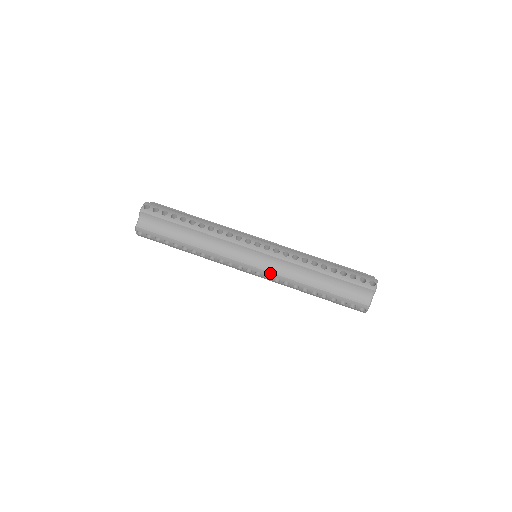
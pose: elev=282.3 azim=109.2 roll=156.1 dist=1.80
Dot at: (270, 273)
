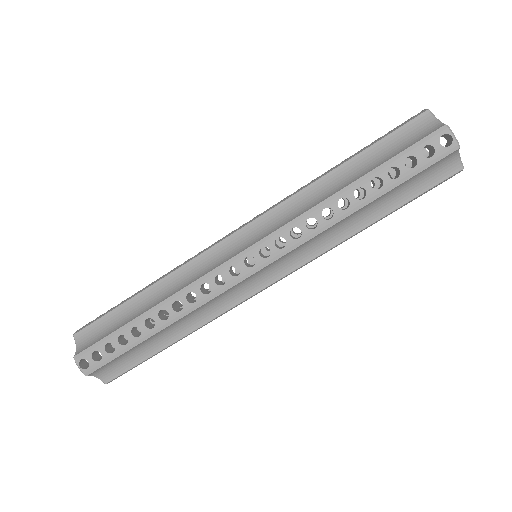
Dot at: (301, 267)
